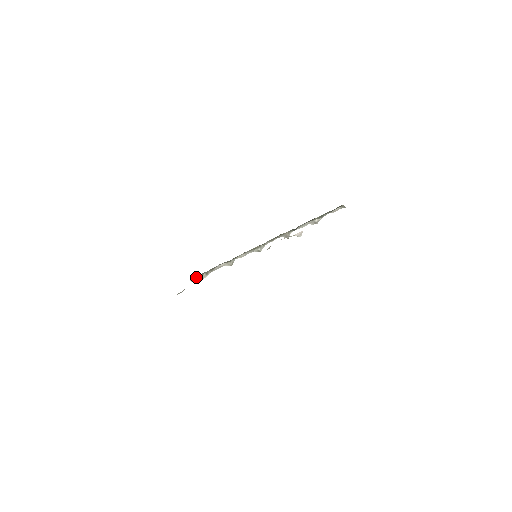
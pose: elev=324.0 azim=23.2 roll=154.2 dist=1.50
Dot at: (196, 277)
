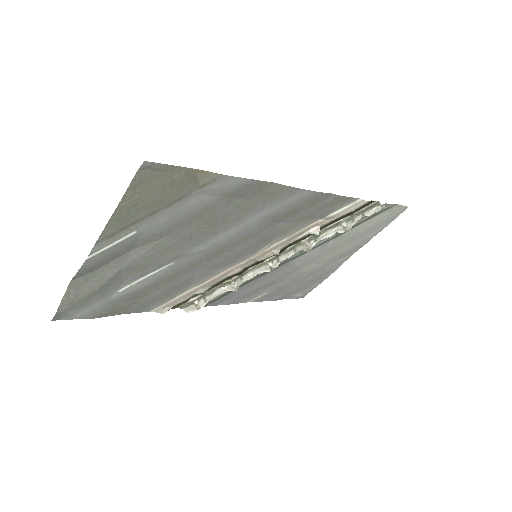
Dot at: (191, 304)
